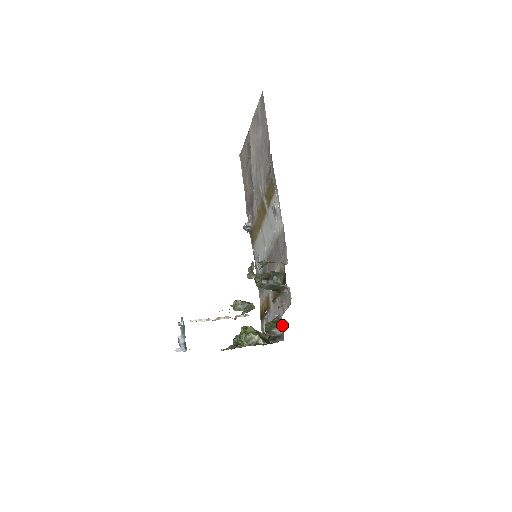
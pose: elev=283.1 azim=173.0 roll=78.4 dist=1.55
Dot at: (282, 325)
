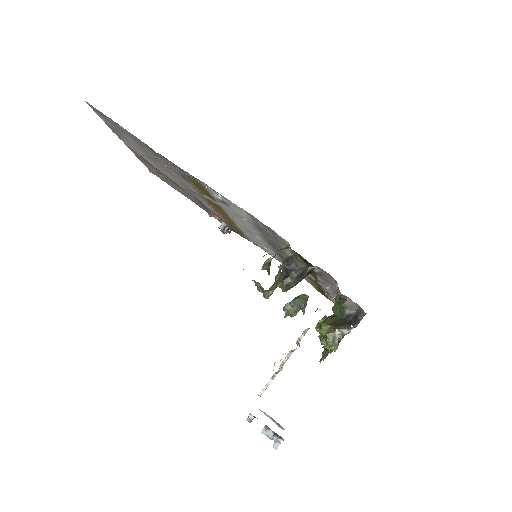
Dot at: (349, 300)
